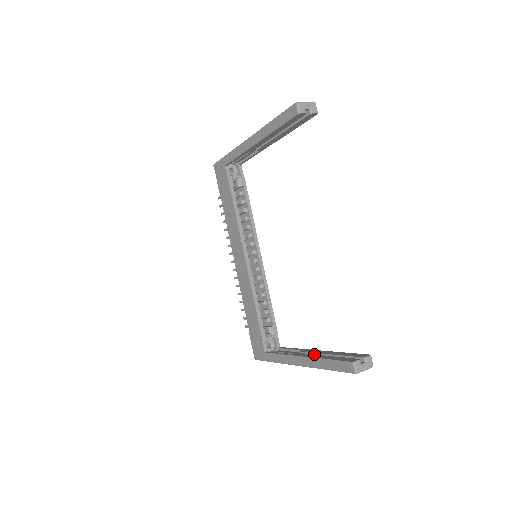
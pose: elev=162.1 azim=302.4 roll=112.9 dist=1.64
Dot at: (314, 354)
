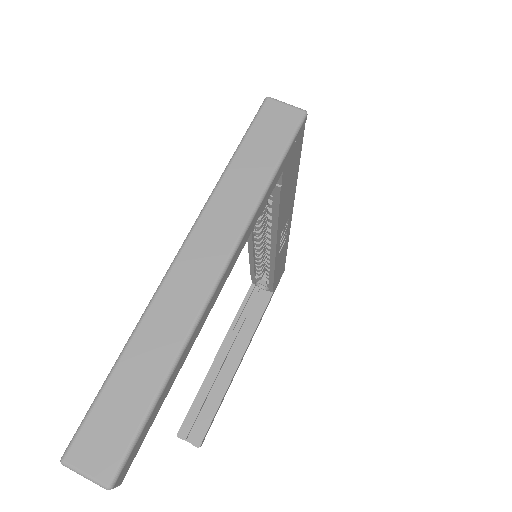
Dot at: (220, 368)
